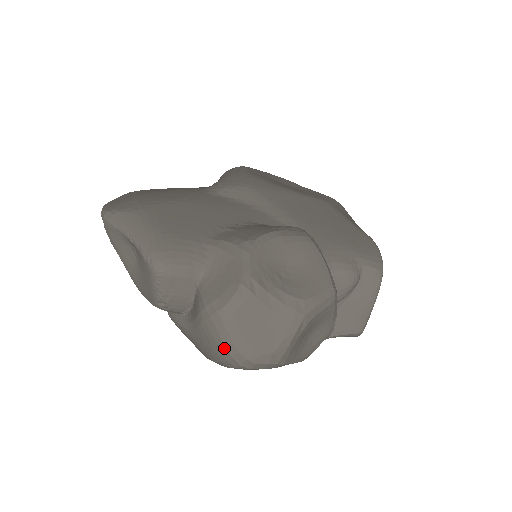
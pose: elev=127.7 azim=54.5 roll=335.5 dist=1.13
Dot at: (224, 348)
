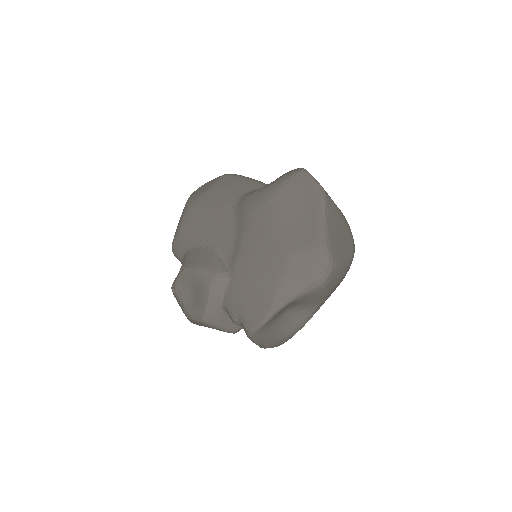
Dot at: occluded
